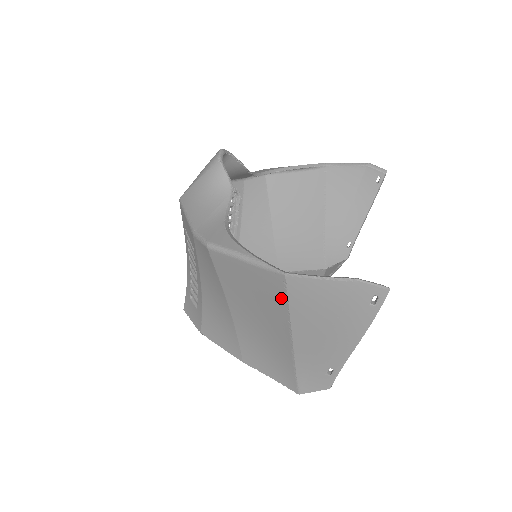
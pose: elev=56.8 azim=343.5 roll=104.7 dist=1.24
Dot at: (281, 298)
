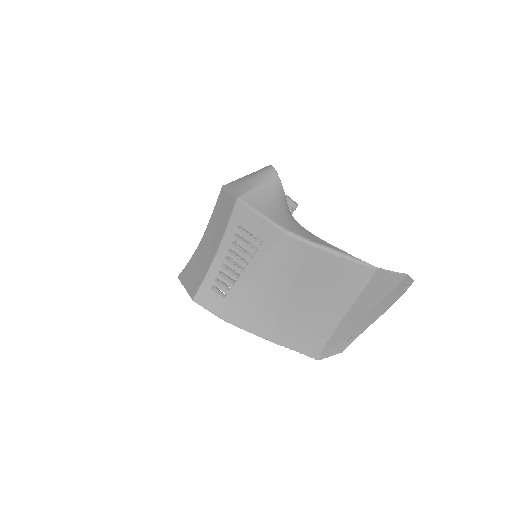
Dot at: (360, 285)
